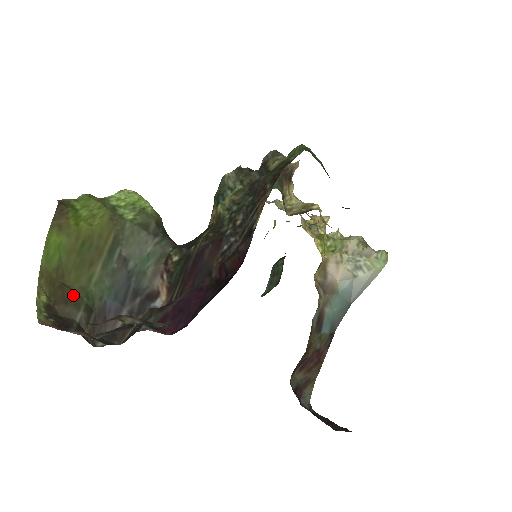
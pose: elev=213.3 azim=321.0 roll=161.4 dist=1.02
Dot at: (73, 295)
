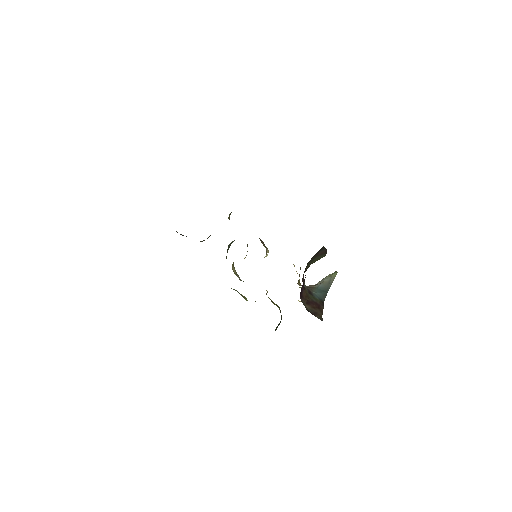
Dot at: occluded
